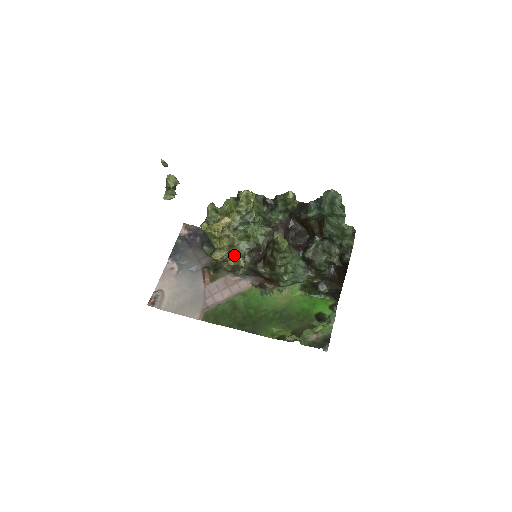
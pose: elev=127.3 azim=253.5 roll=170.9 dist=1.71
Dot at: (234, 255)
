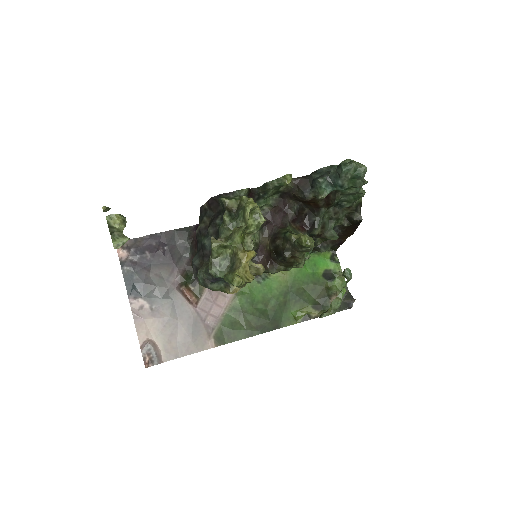
Dot at: occluded
